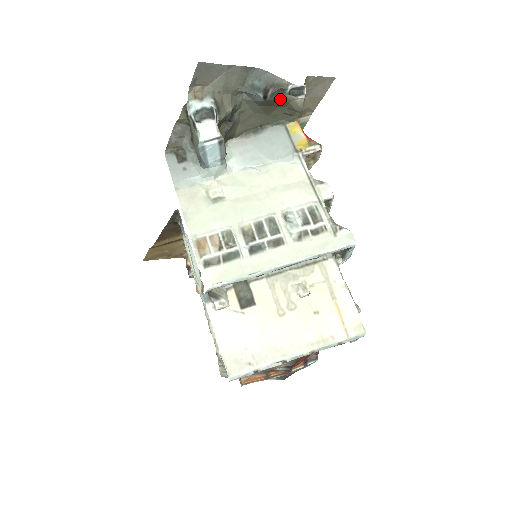
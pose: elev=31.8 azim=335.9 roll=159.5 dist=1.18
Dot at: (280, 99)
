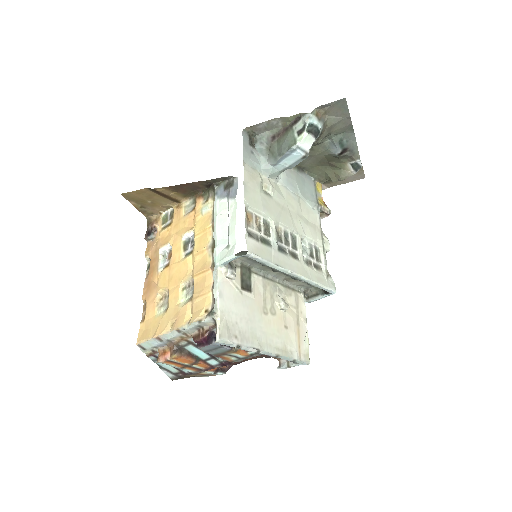
Dot at: (341, 162)
